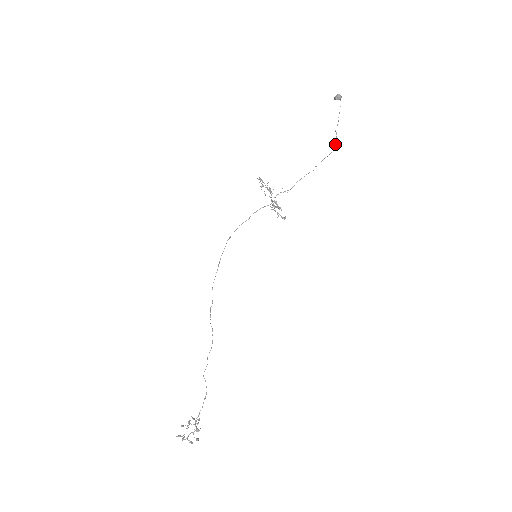
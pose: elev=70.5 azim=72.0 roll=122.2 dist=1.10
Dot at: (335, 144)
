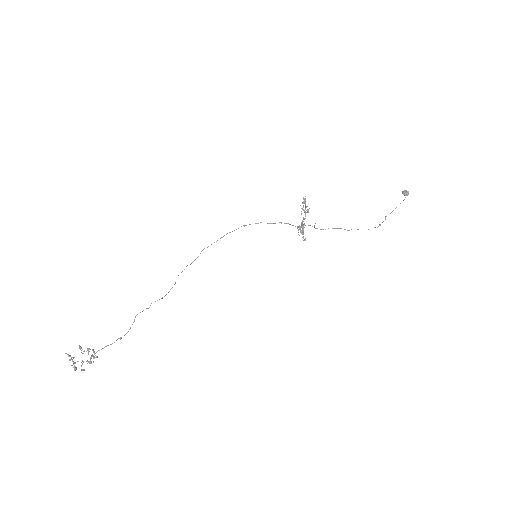
Dot at: (379, 225)
